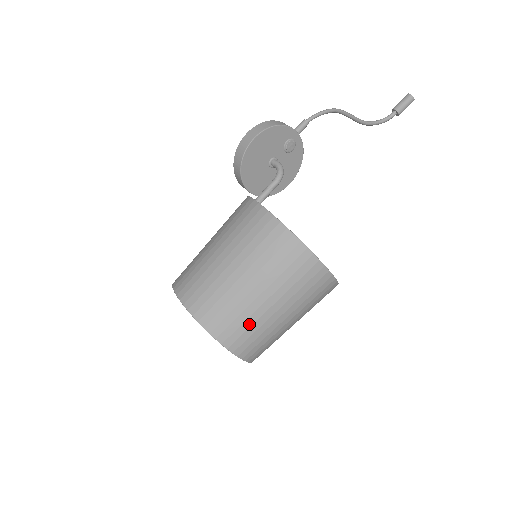
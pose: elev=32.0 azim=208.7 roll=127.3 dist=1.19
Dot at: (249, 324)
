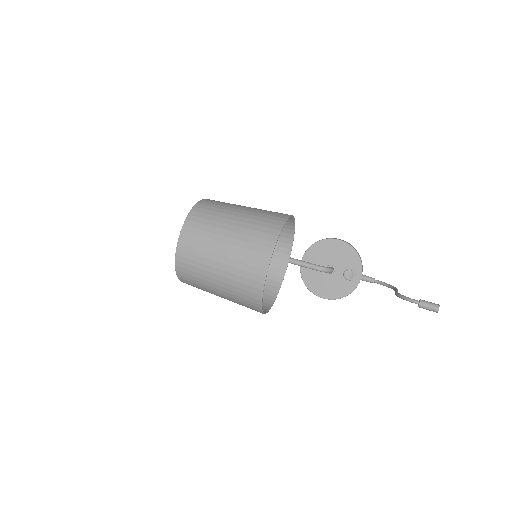
Dot at: (207, 229)
